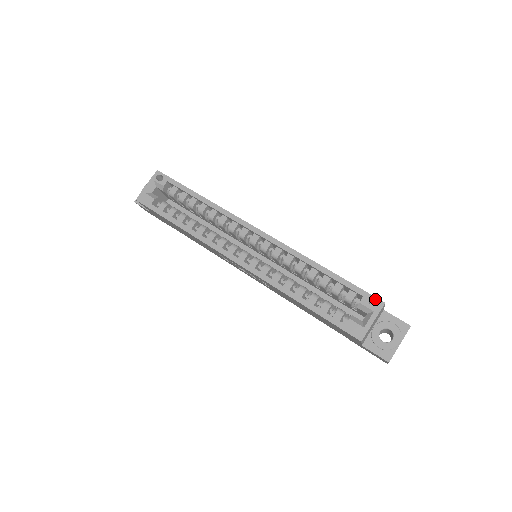
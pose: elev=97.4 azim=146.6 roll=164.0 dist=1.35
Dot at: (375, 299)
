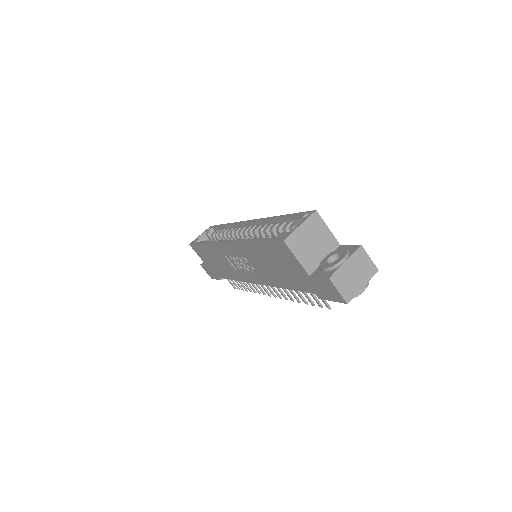
Dot at: (309, 212)
